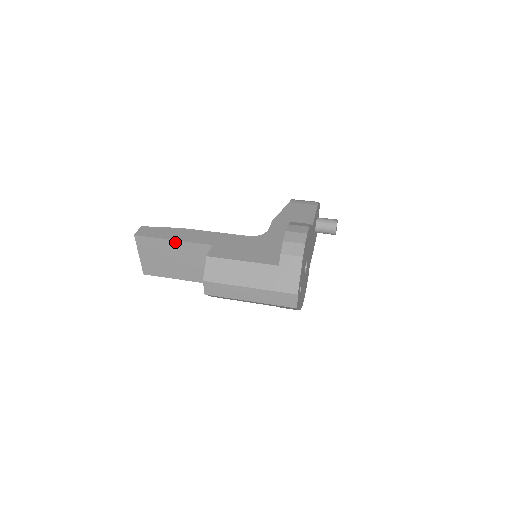
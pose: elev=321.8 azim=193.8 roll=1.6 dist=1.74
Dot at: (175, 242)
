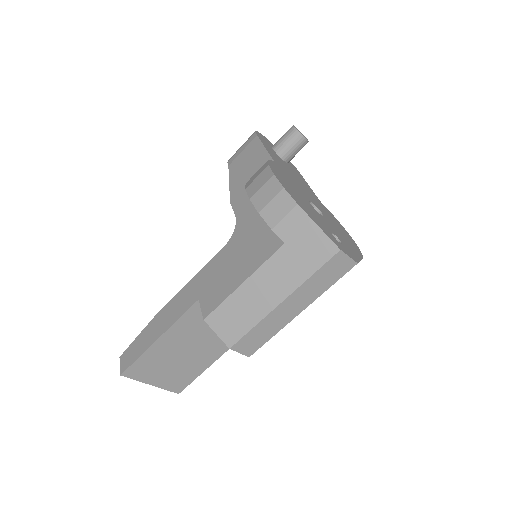
Dot at: (163, 338)
